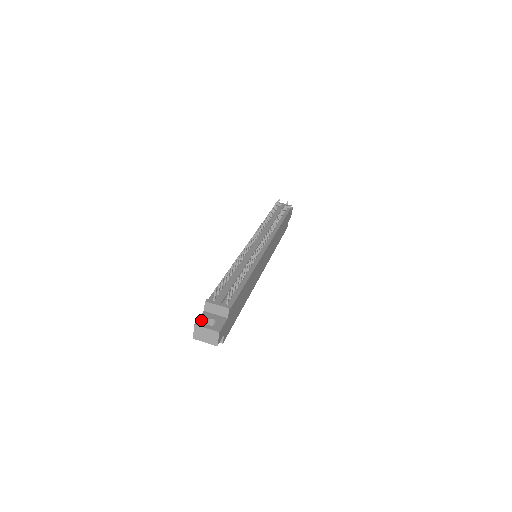
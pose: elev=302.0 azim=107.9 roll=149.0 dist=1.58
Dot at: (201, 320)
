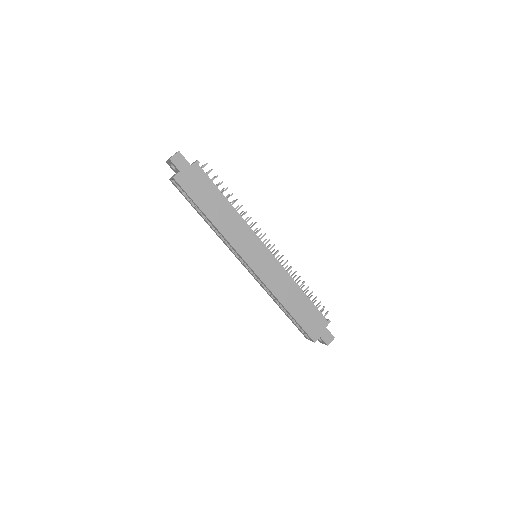
Dot at: occluded
